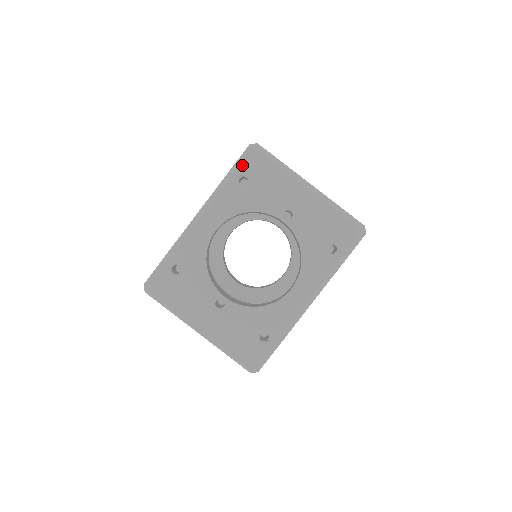
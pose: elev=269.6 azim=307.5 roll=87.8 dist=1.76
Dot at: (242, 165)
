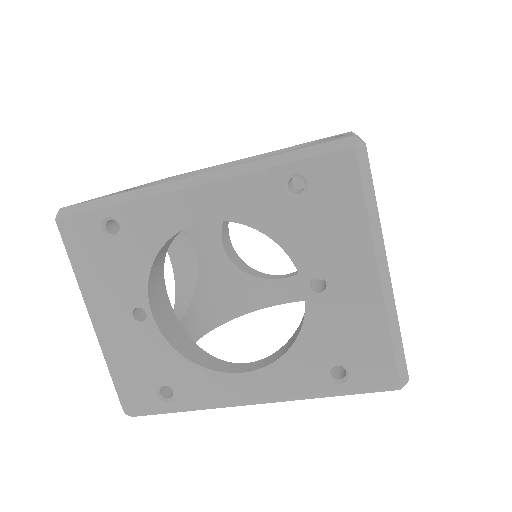
Dot at: (313, 161)
